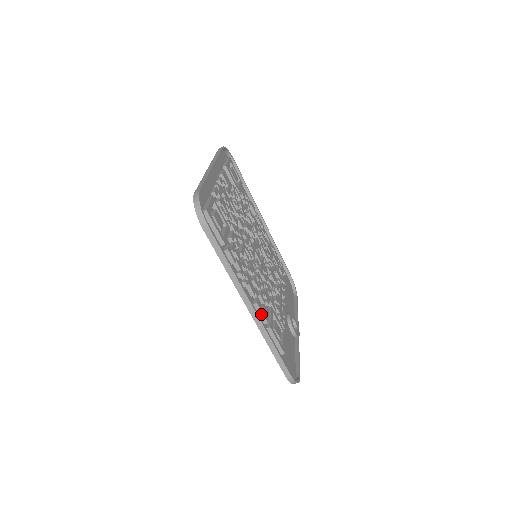
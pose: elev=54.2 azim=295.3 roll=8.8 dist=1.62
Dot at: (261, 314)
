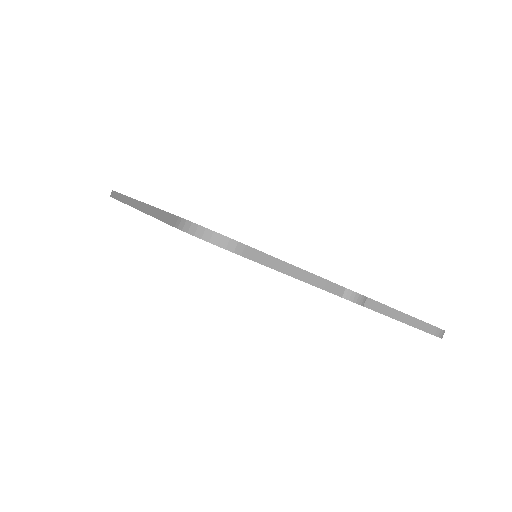
Dot at: occluded
